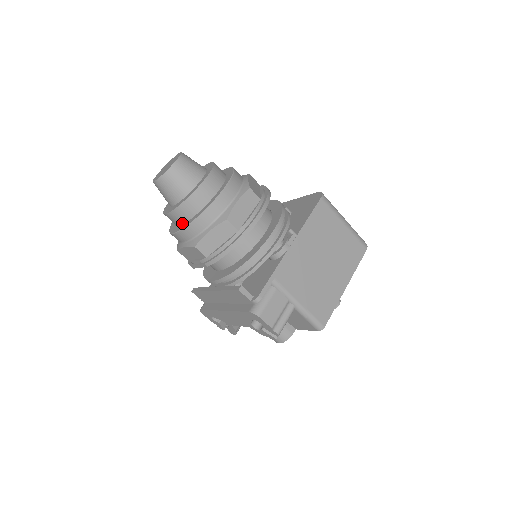
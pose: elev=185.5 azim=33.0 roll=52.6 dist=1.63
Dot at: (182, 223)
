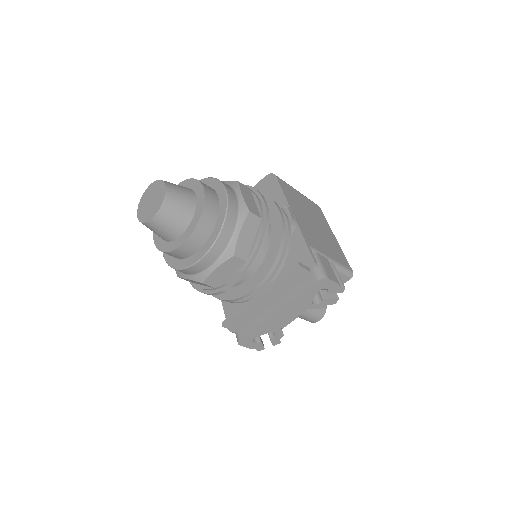
Dot at: (202, 245)
